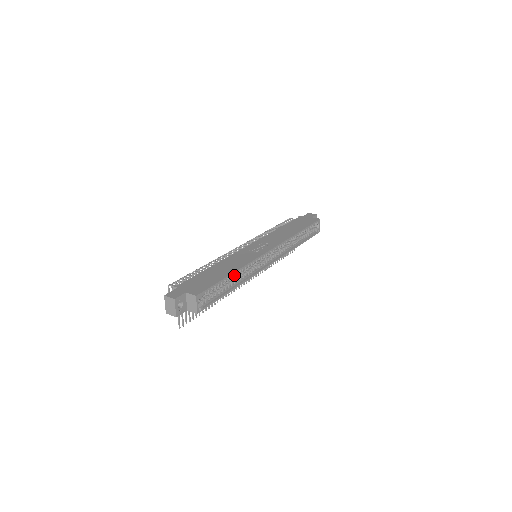
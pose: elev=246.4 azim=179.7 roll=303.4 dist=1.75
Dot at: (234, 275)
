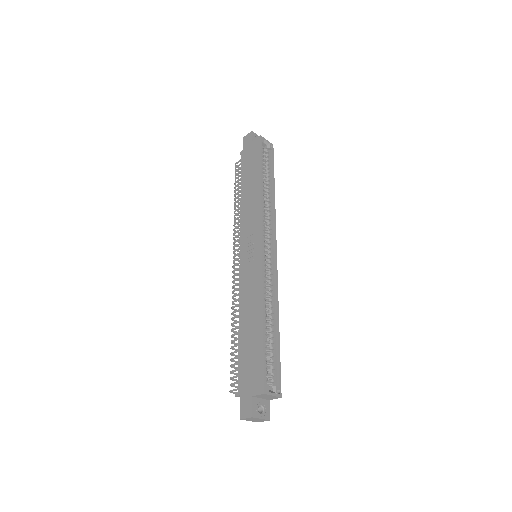
Dot at: (265, 317)
